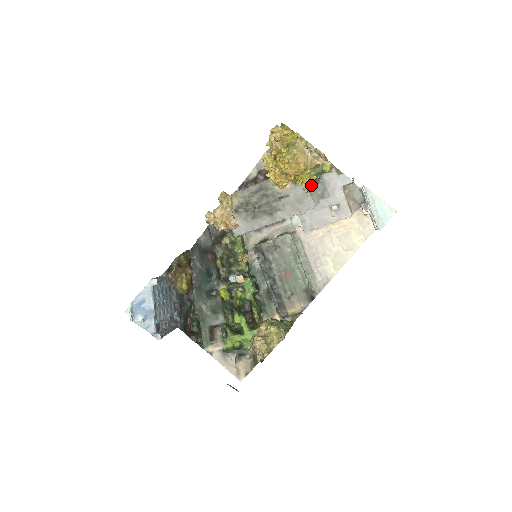
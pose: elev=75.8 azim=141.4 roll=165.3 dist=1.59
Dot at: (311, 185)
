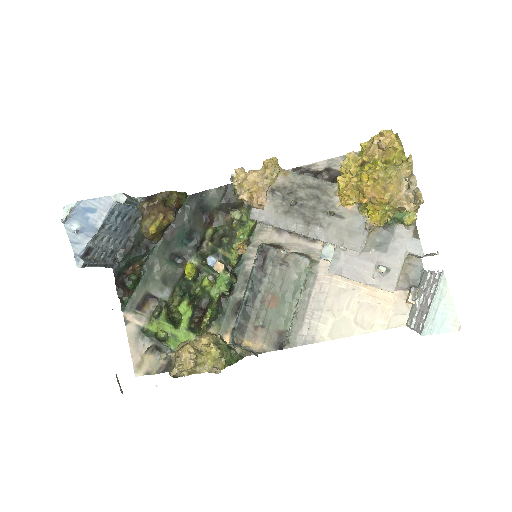
Dot at: (377, 225)
